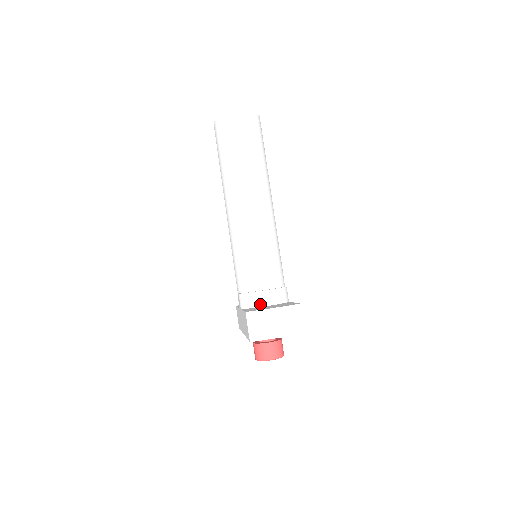
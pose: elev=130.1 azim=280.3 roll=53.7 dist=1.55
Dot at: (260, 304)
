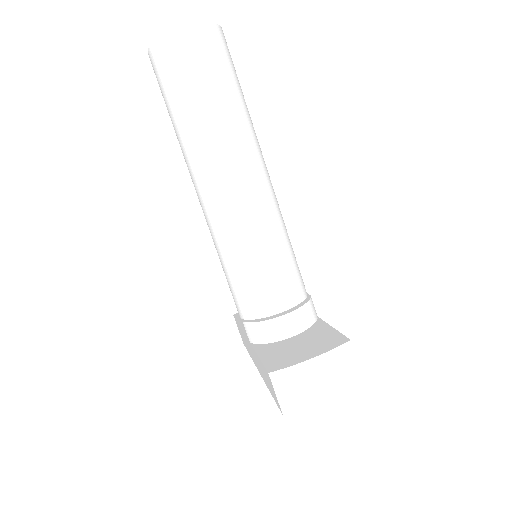
Dot at: (280, 336)
